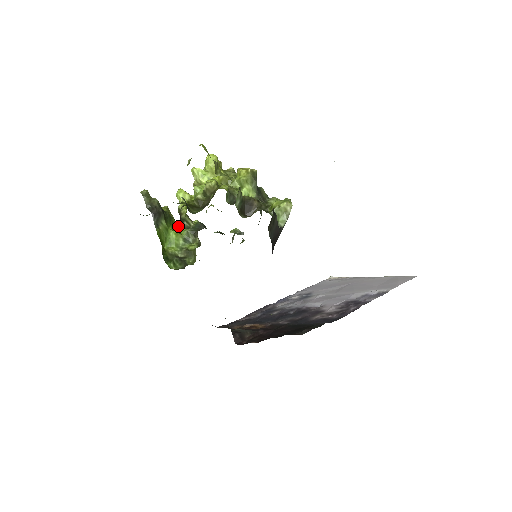
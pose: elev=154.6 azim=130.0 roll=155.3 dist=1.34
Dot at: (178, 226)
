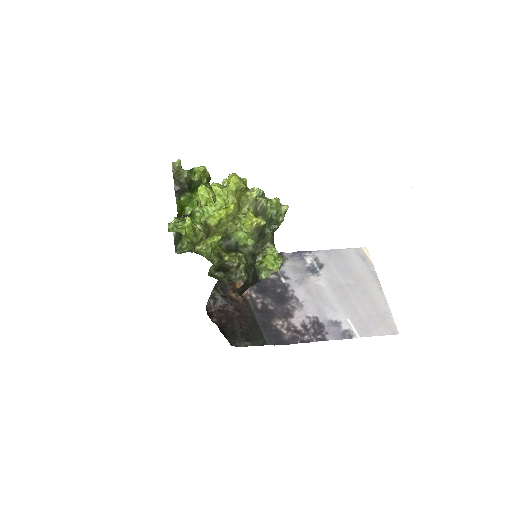
Dot at: occluded
